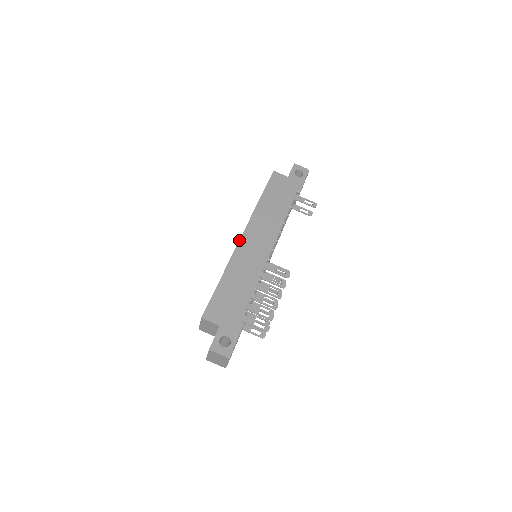
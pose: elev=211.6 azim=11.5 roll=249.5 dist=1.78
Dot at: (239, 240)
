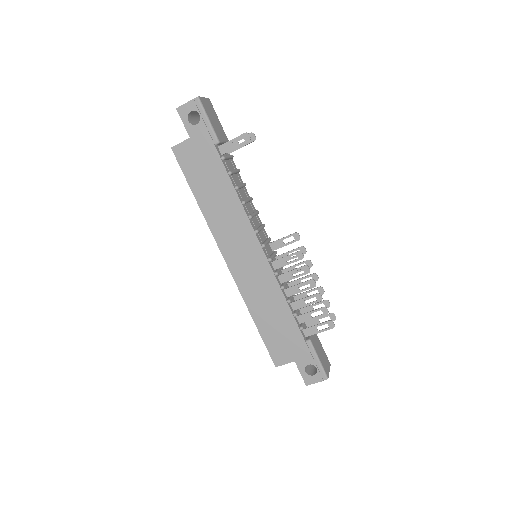
Dot at: occluded
